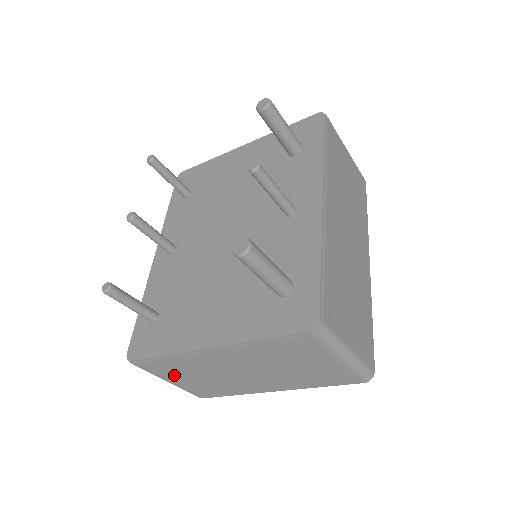
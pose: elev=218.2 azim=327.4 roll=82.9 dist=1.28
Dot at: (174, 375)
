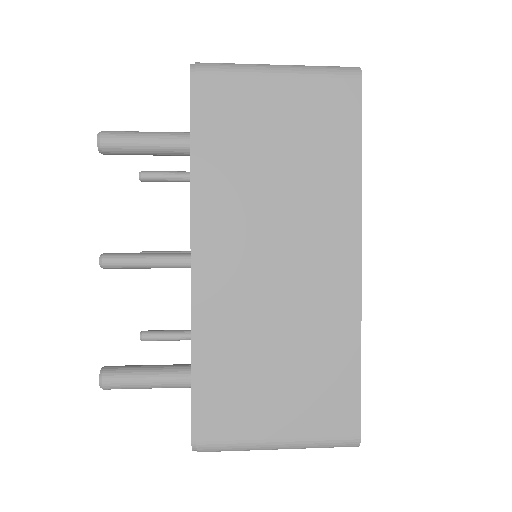
Dot at: occluded
